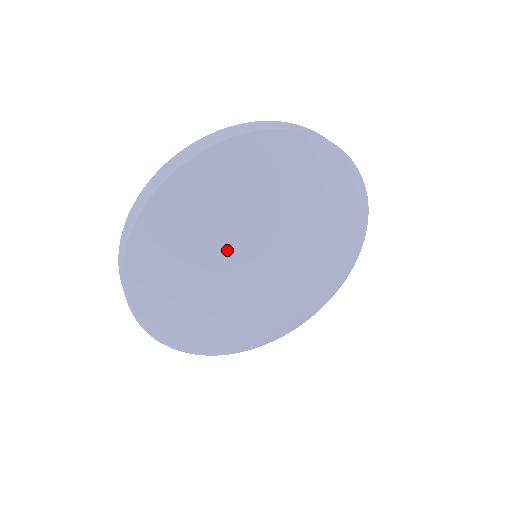
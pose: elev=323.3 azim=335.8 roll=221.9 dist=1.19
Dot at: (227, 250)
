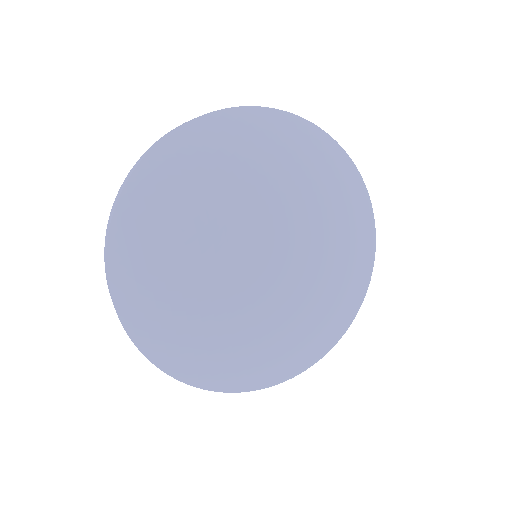
Dot at: (209, 277)
